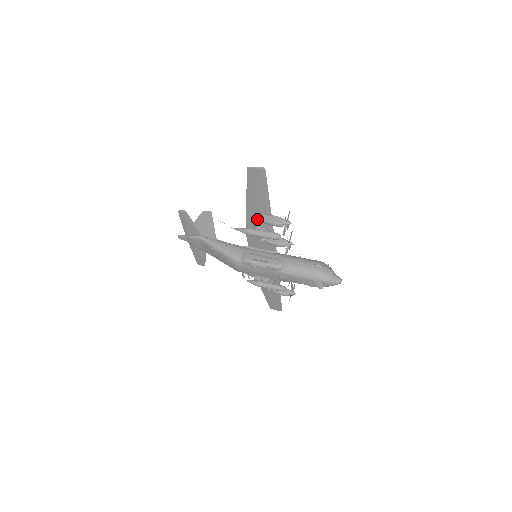
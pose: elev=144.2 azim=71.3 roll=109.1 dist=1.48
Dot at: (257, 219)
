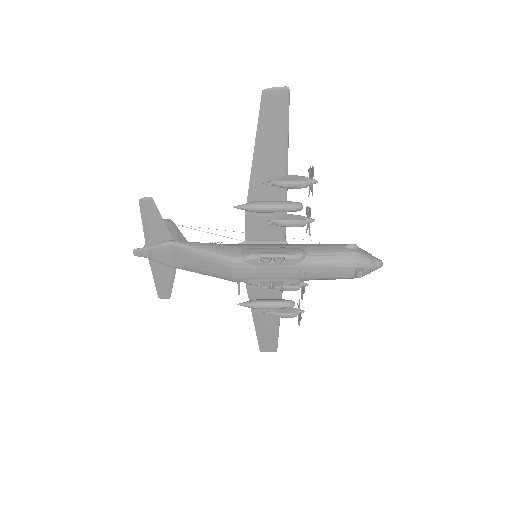
Dot at: (268, 184)
